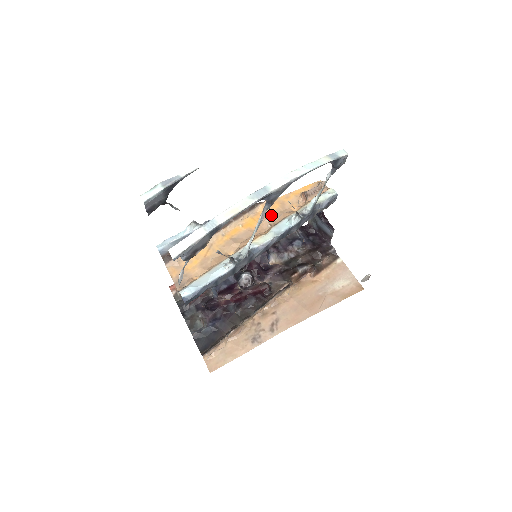
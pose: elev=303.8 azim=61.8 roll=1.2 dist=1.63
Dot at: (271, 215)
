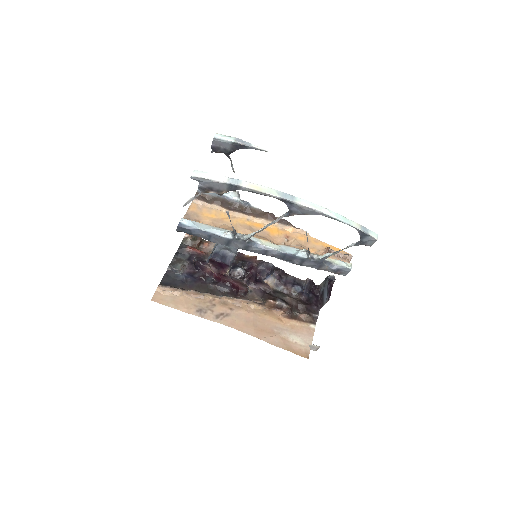
Dot at: (292, 239)
